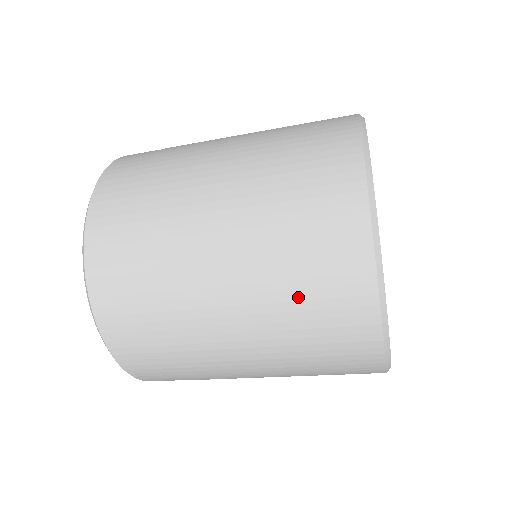
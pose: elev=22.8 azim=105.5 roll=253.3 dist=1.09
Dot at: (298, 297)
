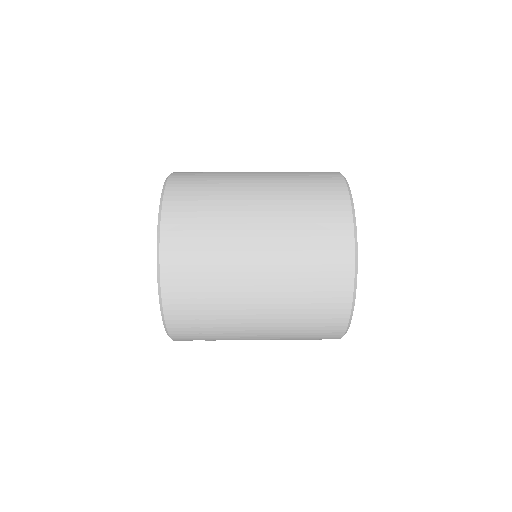
Dot at: occluded
